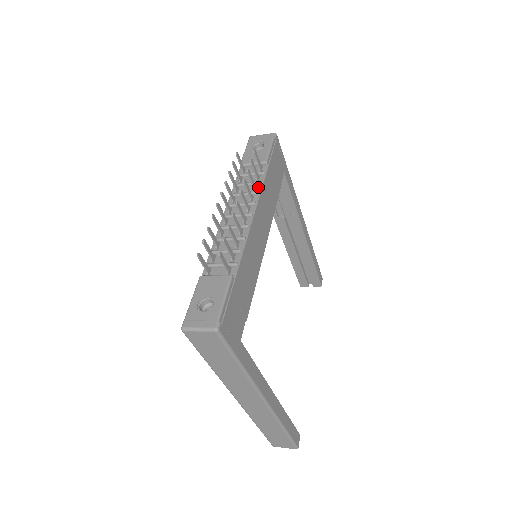
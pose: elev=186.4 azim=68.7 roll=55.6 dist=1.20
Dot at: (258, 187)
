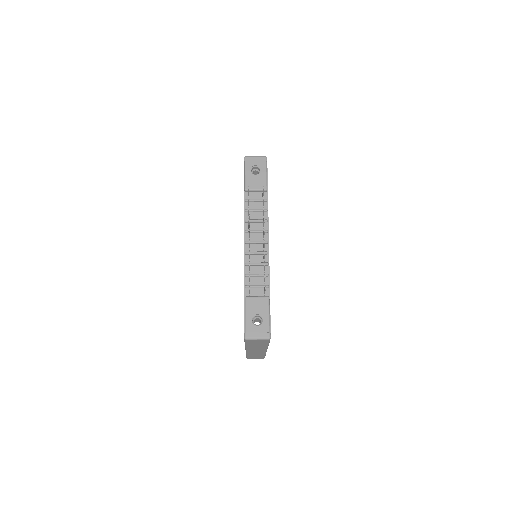
Dot at: (265, 214)
